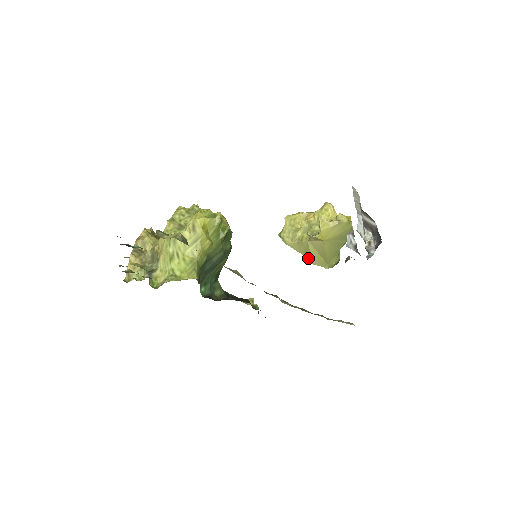
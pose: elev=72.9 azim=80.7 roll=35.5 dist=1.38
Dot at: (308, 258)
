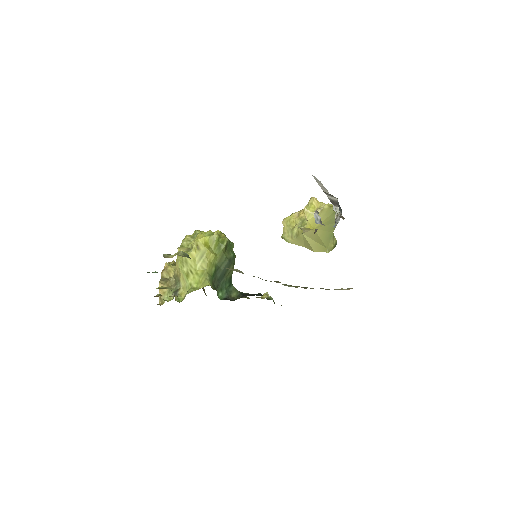
Dot at: (309, 248)
